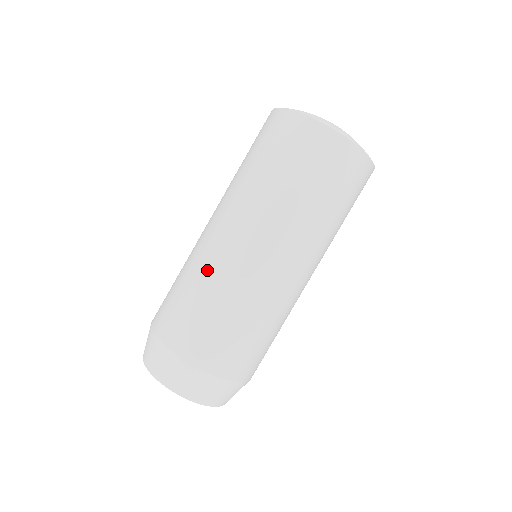
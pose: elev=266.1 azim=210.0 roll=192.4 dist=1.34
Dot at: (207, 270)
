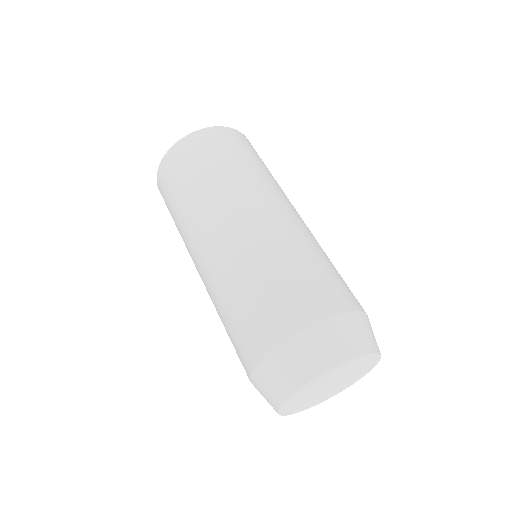
Dot at: (213, 303)
